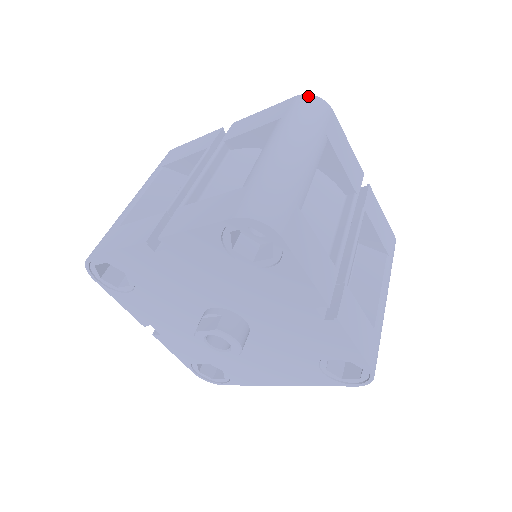
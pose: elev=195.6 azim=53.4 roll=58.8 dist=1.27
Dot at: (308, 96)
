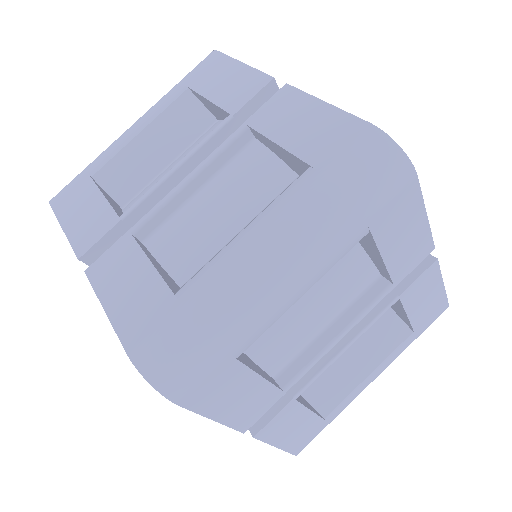
Dot at: (384, 141)
